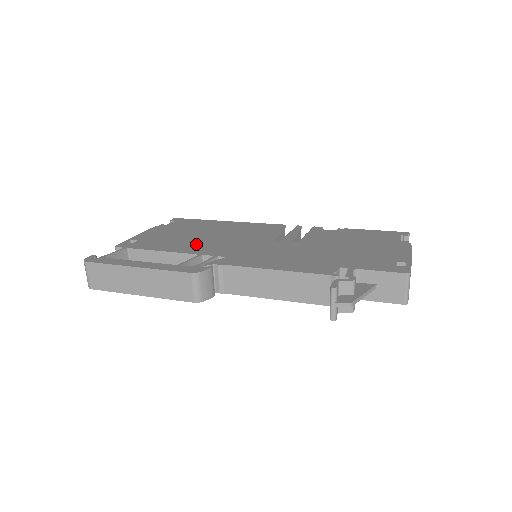
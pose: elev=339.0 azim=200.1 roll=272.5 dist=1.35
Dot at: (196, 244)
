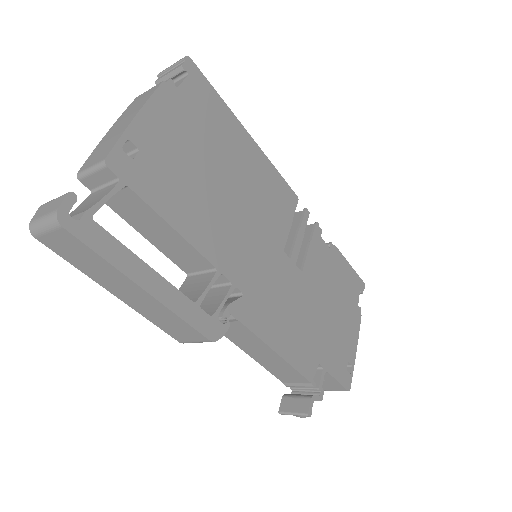
Dot at: (216, 223)
